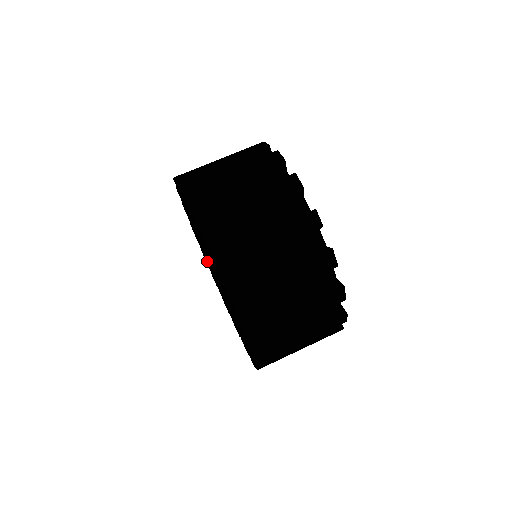
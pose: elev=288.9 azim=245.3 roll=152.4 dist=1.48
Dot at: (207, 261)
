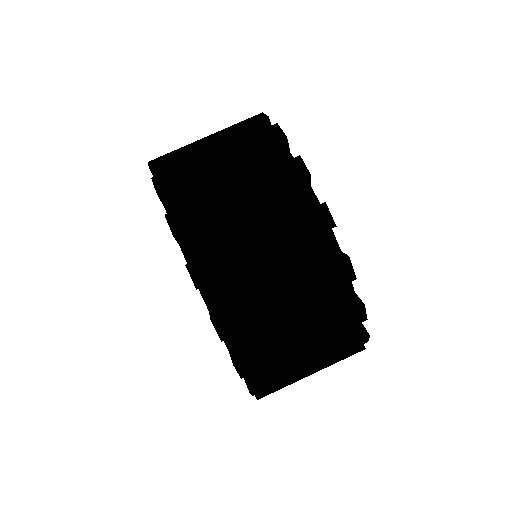
Dot at: occluded
